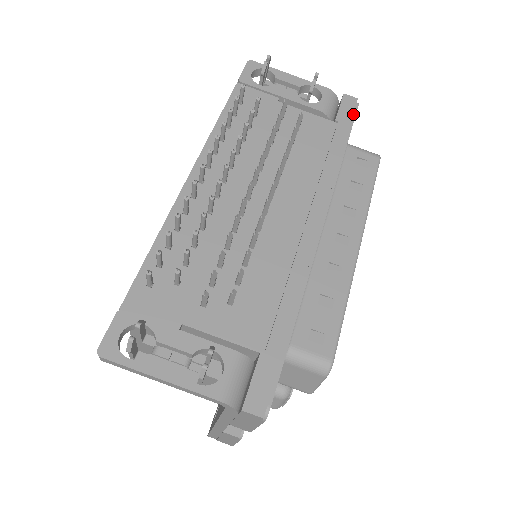
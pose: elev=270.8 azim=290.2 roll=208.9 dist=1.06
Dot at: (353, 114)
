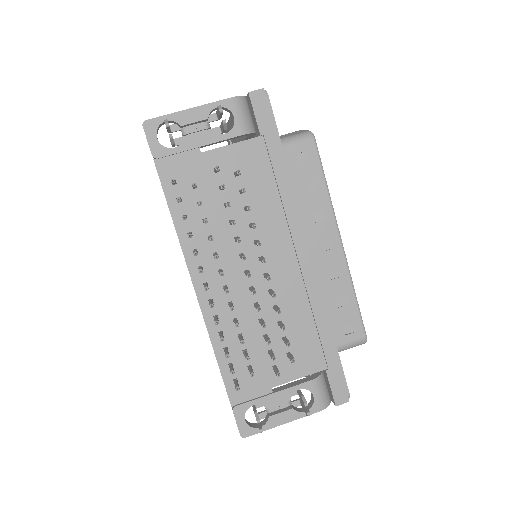
Dot at: (270, 114)
